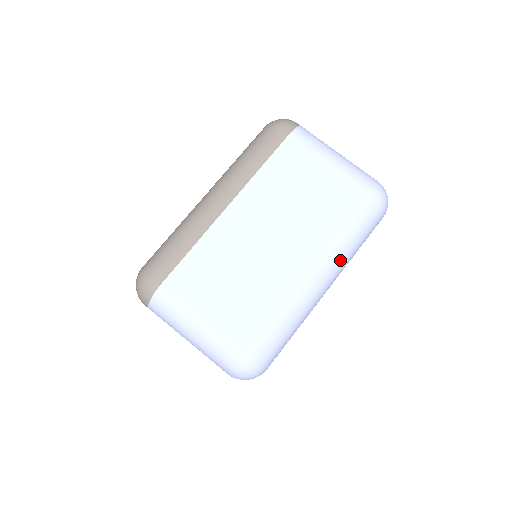
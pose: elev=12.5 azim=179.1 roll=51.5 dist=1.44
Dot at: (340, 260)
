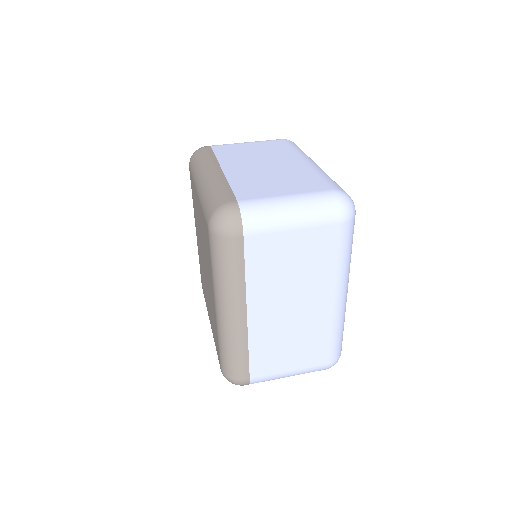
Dot at: (347, 274)
